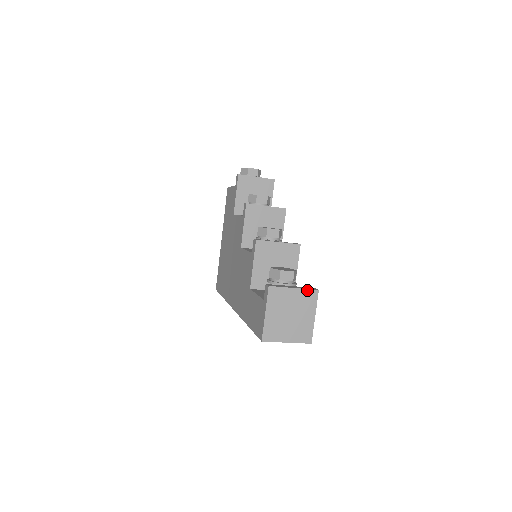
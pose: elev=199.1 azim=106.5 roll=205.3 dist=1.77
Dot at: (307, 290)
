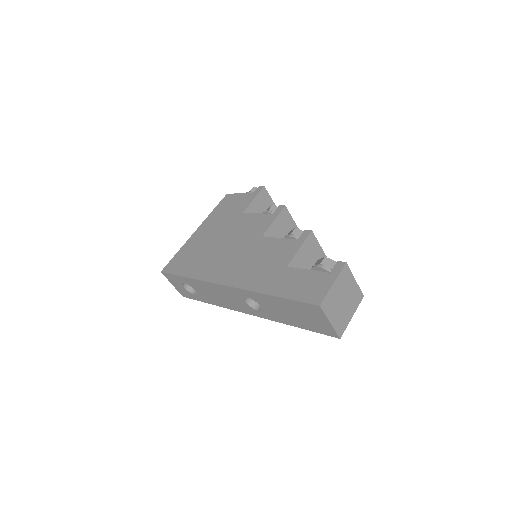
Dot at: (359, 289)
